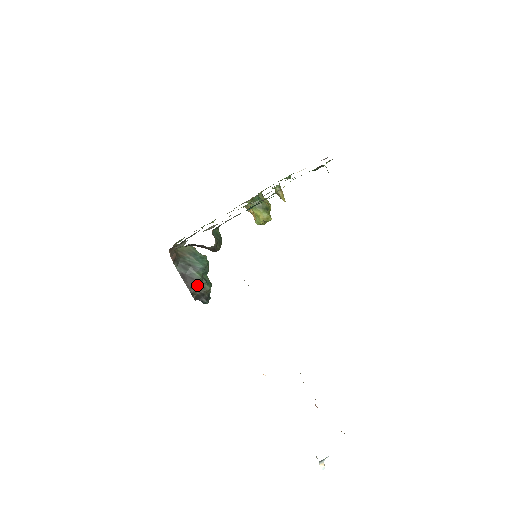
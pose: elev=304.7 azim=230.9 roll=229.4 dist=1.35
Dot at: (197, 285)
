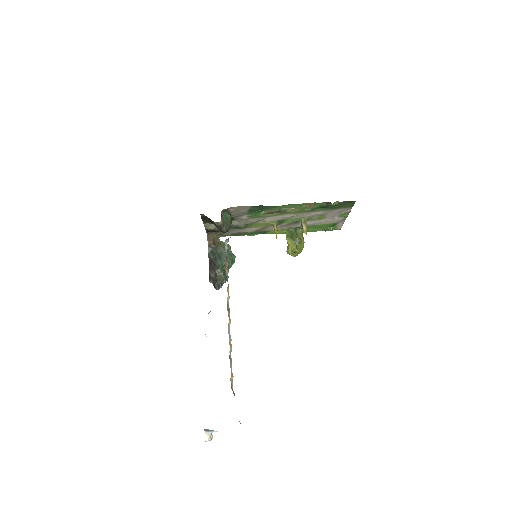
Dot at: (216, 271)
